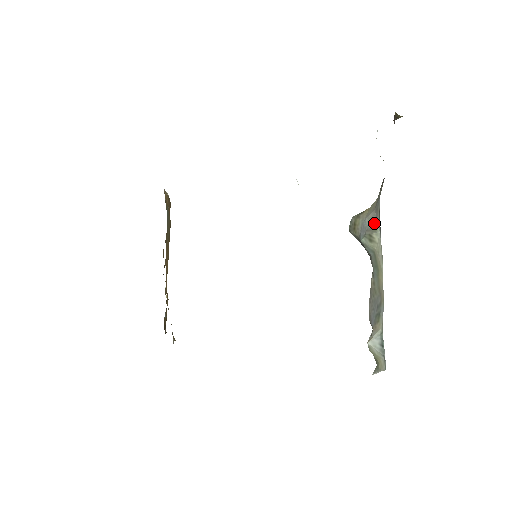
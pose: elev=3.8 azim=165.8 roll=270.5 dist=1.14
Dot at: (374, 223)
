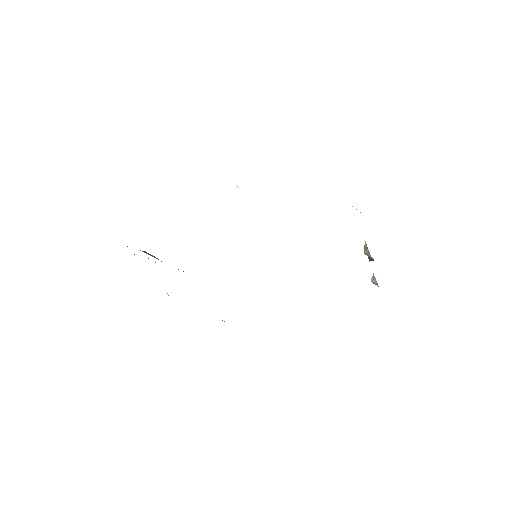
Dot at: occluded
